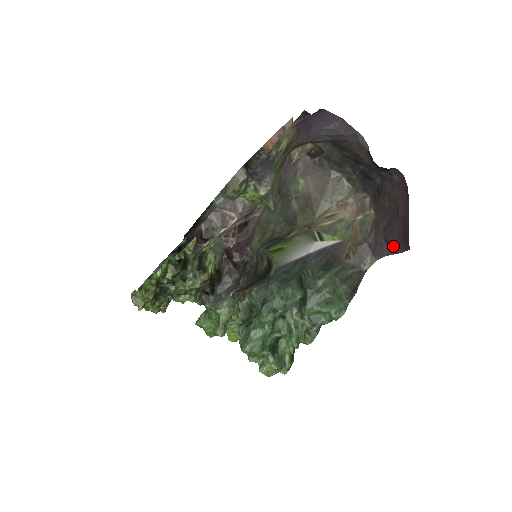
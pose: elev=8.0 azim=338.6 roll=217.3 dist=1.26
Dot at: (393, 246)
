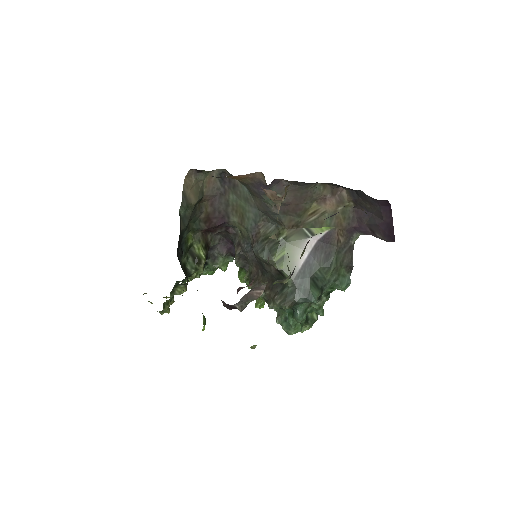
Dot at: (379, 236)
